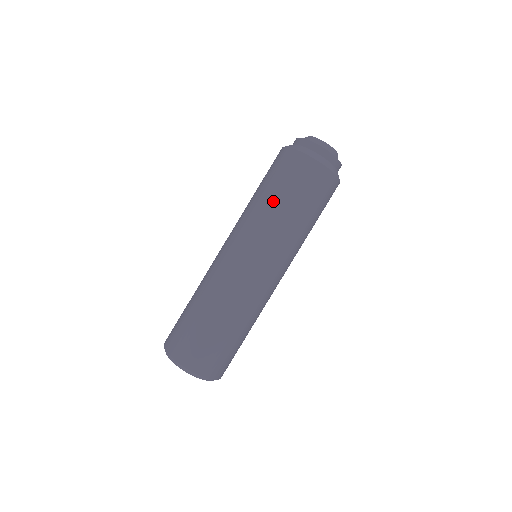
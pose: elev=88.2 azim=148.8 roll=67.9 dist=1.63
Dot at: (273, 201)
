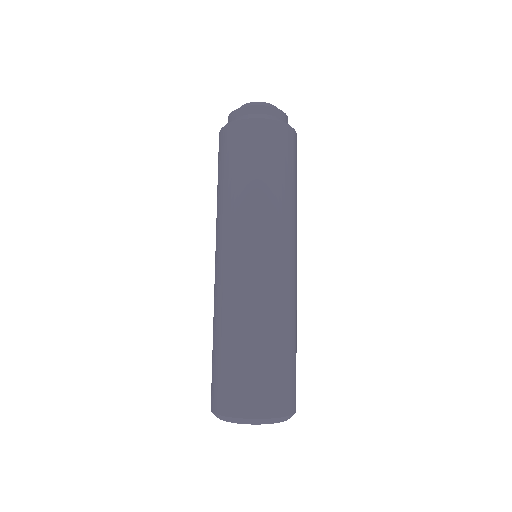
Dot at: (234, 184)
